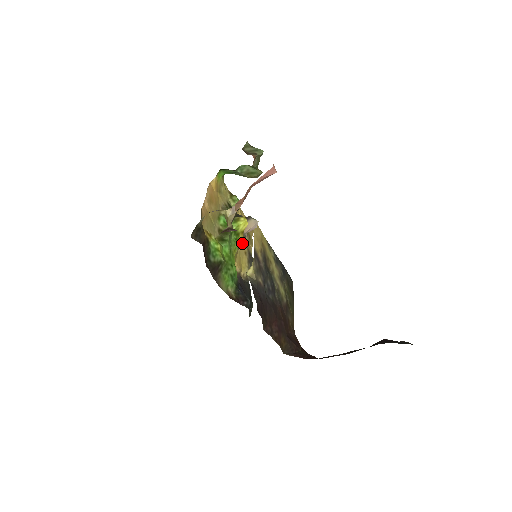
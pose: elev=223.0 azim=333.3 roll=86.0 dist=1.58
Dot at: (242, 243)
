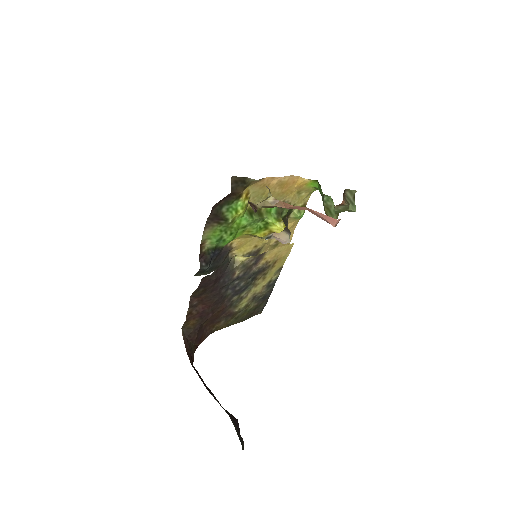
Dot at: (261, 236)
